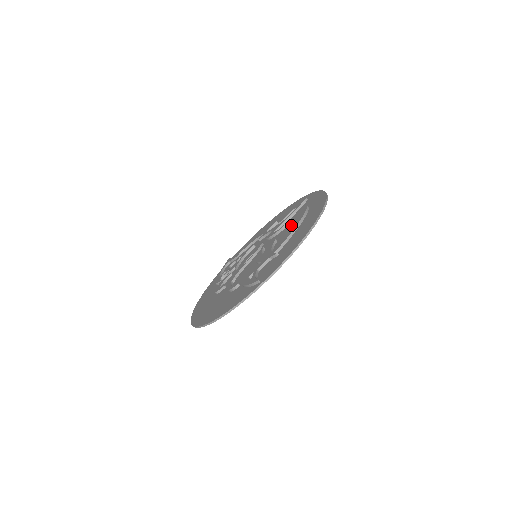
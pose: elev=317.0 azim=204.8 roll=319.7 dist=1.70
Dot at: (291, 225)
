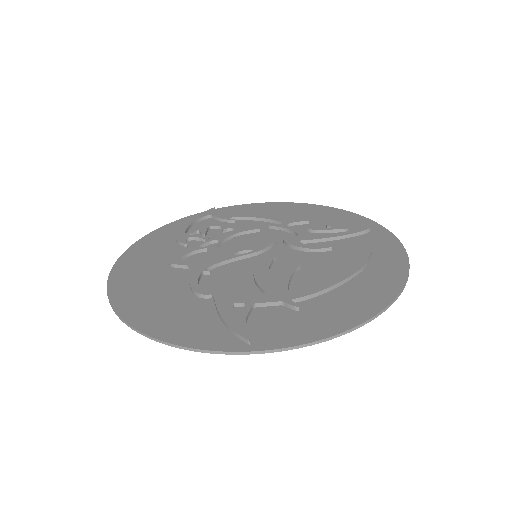
Dot at: (333, 259)
